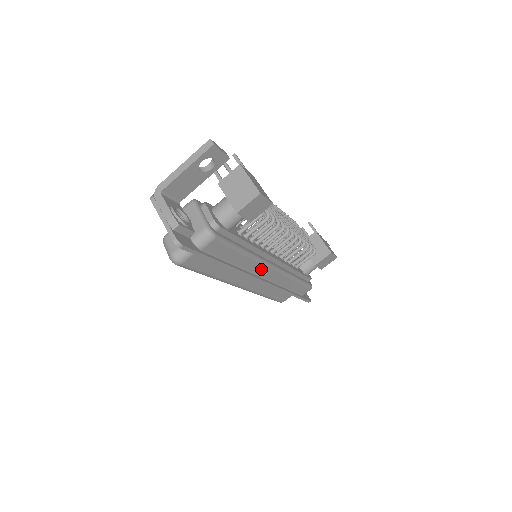
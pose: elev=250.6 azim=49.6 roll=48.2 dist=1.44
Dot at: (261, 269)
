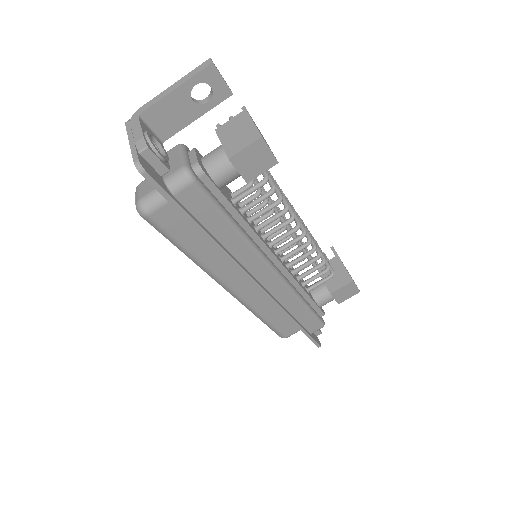
Dot at: (256, 265)
